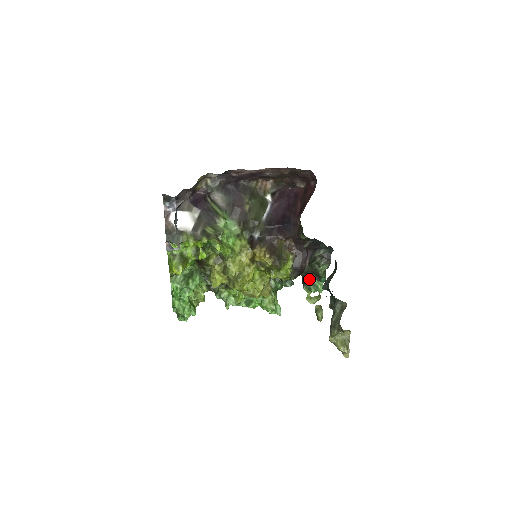
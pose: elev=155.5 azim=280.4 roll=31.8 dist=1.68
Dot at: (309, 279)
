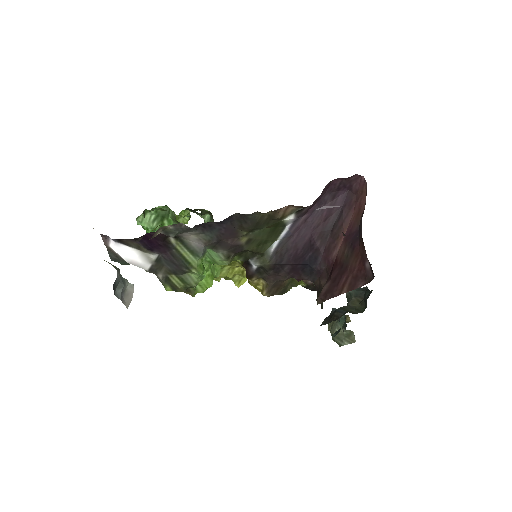
Dot at: occluded
